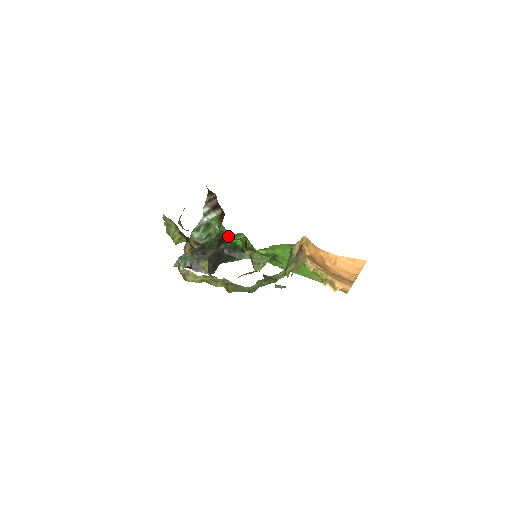
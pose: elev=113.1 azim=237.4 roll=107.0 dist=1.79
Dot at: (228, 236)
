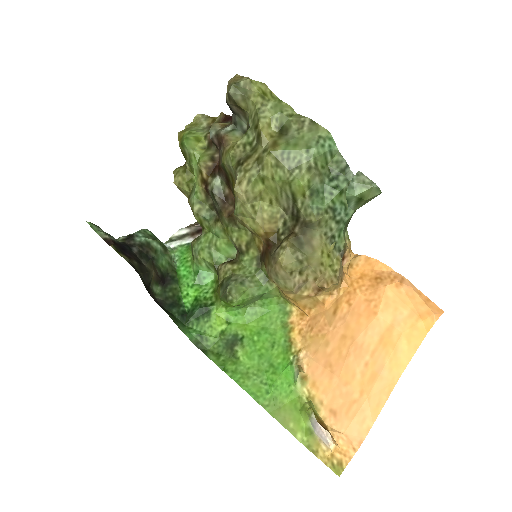
Dot at: (178, 283)
